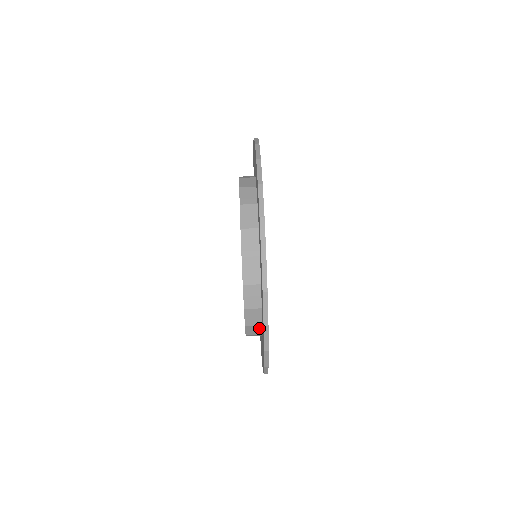
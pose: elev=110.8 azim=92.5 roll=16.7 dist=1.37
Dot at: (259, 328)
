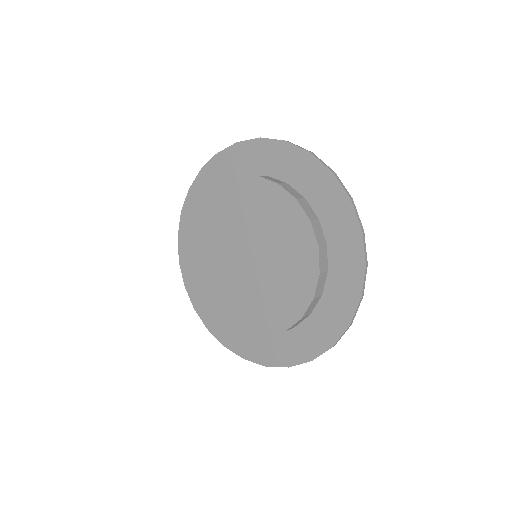
Dot at: (317, 301)
